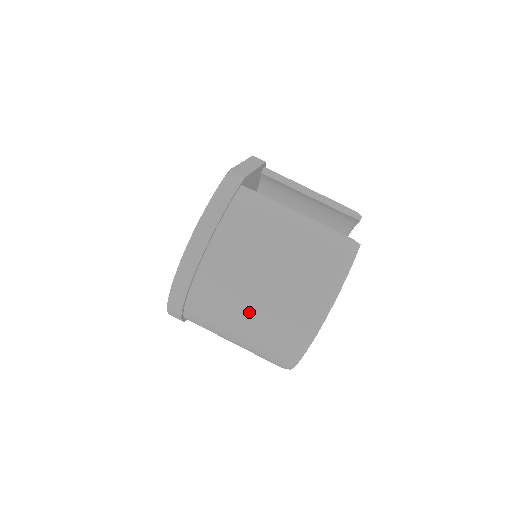
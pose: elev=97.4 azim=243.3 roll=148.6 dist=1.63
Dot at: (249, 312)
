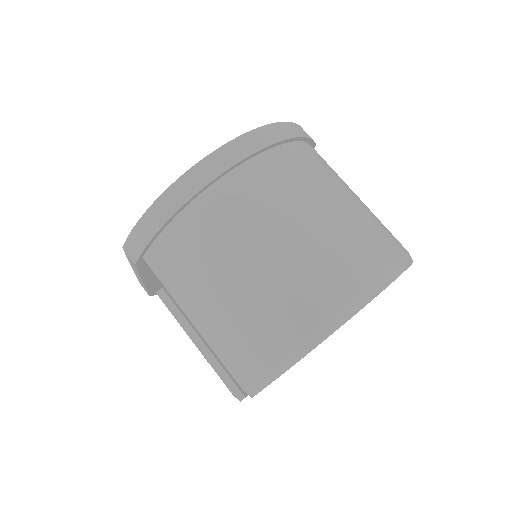
Dot at: (282, 242)
